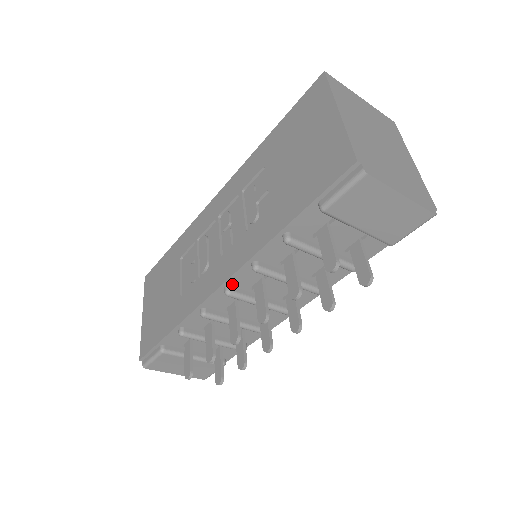
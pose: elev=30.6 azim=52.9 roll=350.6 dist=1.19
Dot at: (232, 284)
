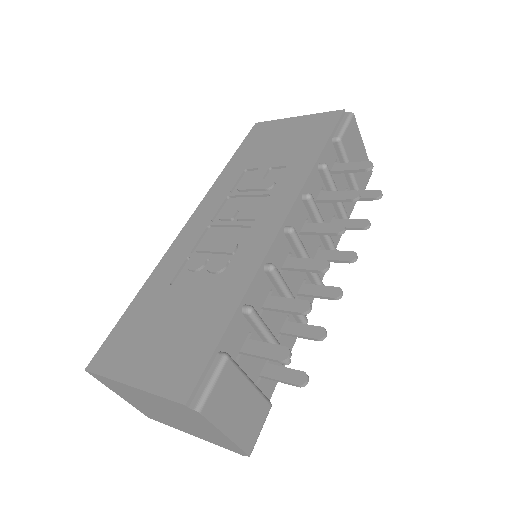
Dot at: (289, 225)
